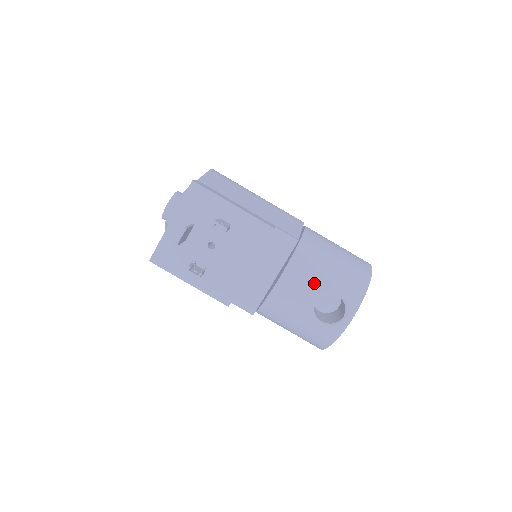
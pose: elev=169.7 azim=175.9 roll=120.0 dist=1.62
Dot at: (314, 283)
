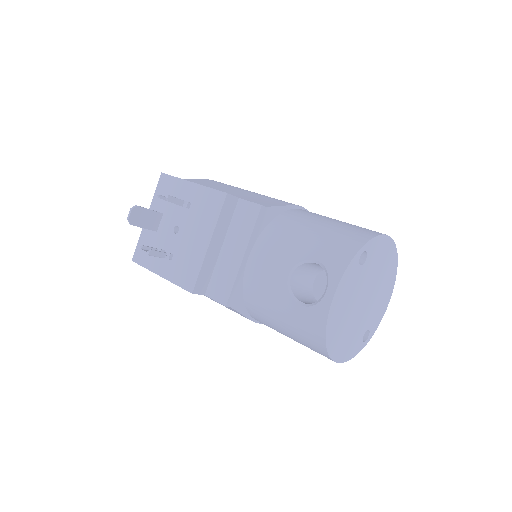
Dot at: (286, 253)
